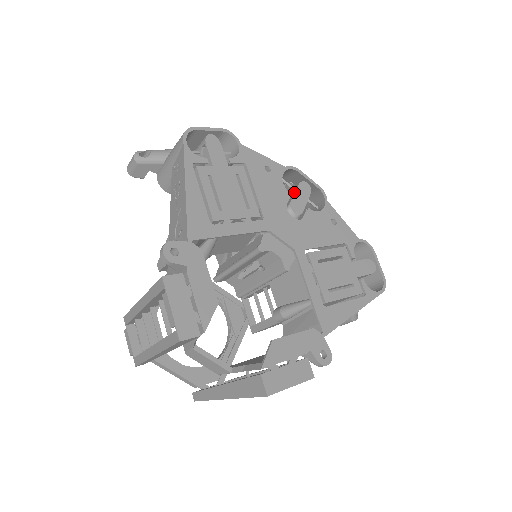
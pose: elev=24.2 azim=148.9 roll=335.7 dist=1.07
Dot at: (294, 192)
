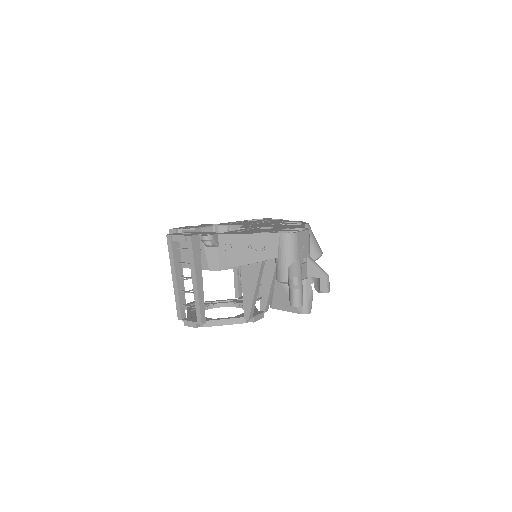
Dot at: occluded
